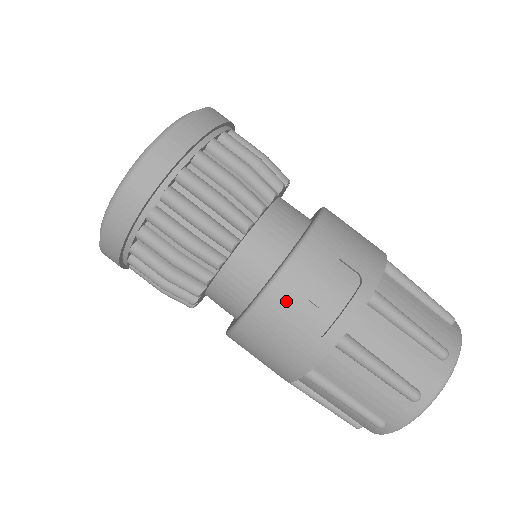
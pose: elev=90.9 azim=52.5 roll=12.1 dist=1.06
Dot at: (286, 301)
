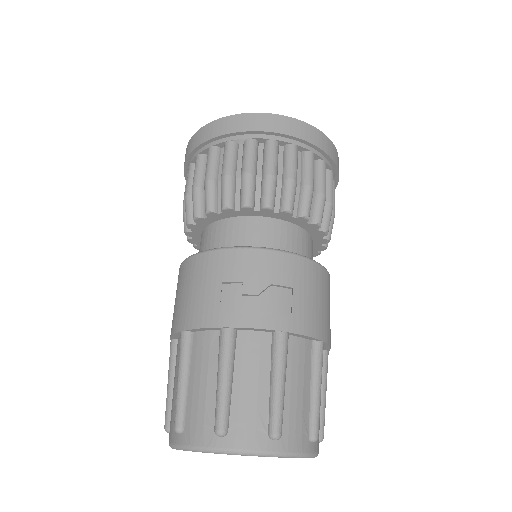
Dot at: (230, 267)
